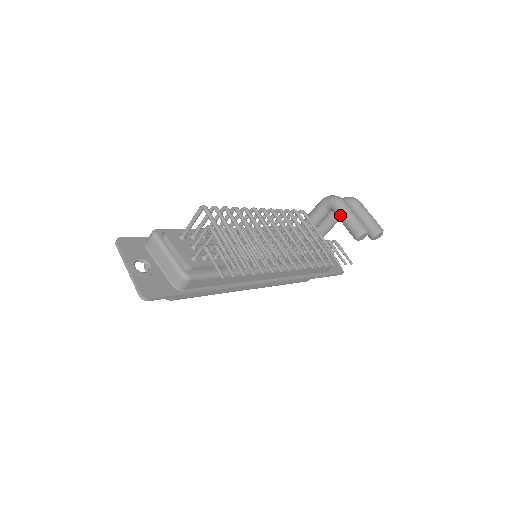
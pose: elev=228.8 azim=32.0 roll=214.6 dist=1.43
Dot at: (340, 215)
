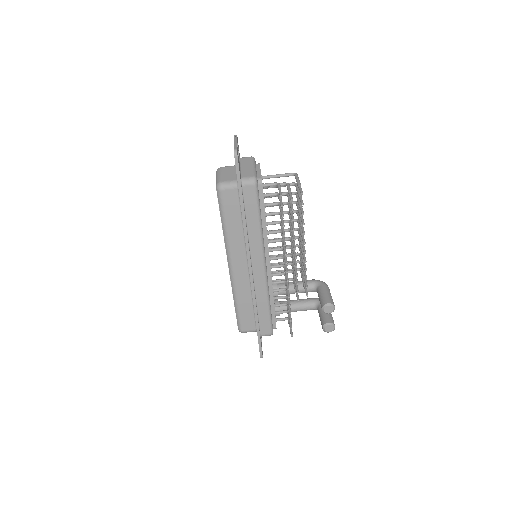
Dot at: (323, 290)
